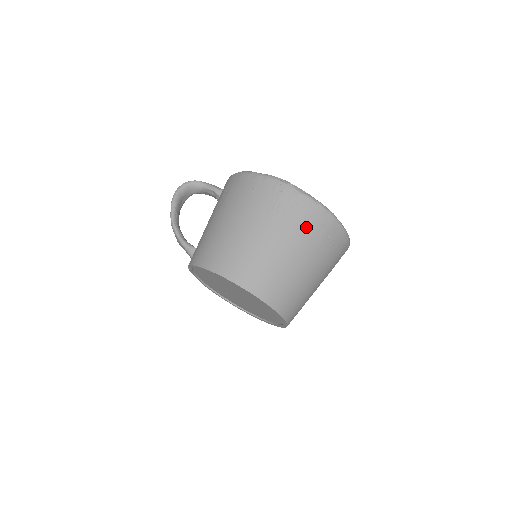
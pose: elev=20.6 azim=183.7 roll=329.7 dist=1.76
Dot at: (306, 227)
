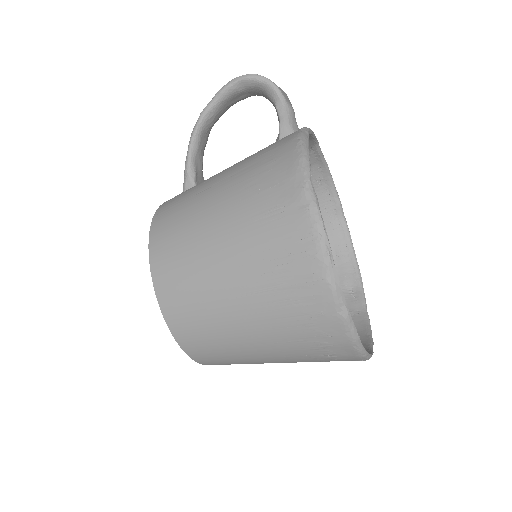
Dot at: (297, 322)
